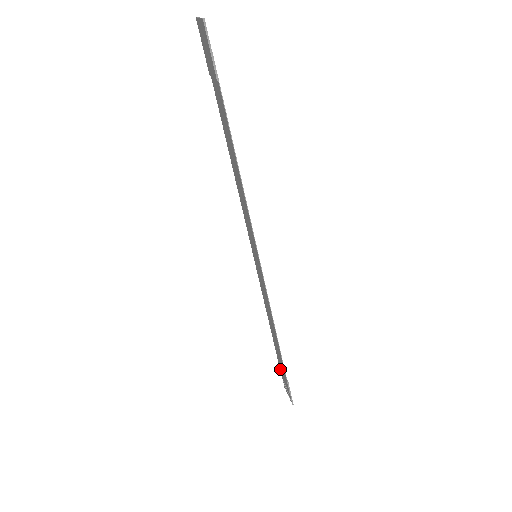
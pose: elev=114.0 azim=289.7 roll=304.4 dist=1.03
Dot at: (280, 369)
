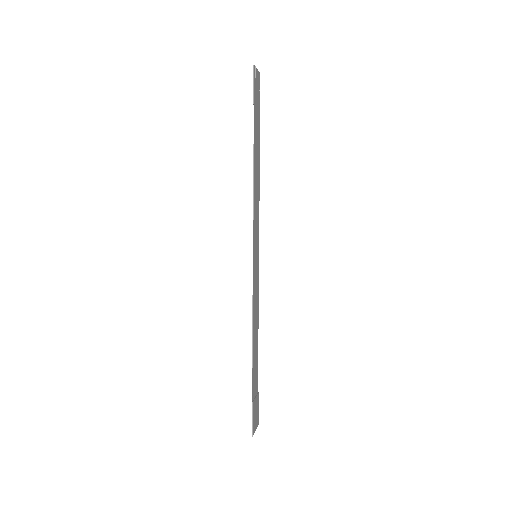
Dot at: (257, 397)
